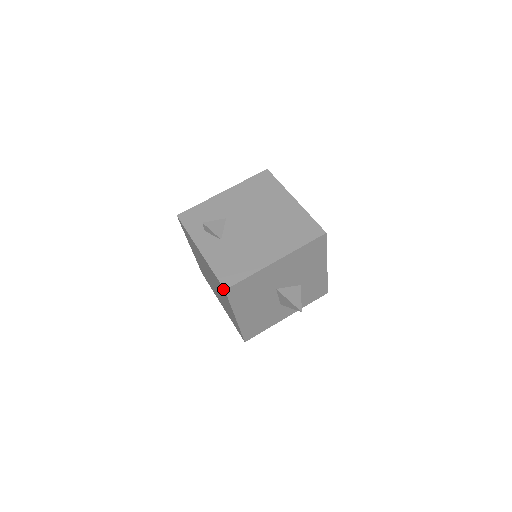
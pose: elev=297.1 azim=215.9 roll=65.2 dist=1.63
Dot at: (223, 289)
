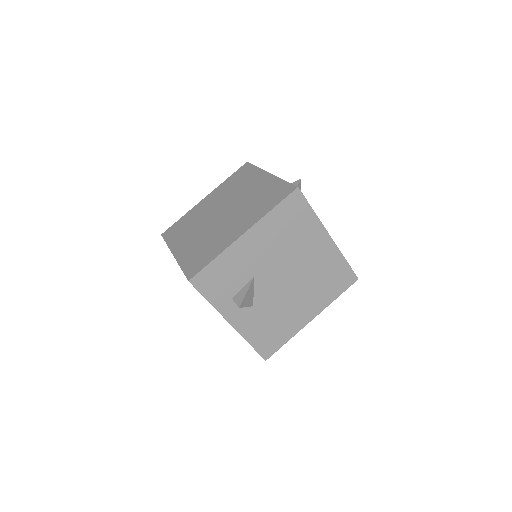
Dot at: occluded
